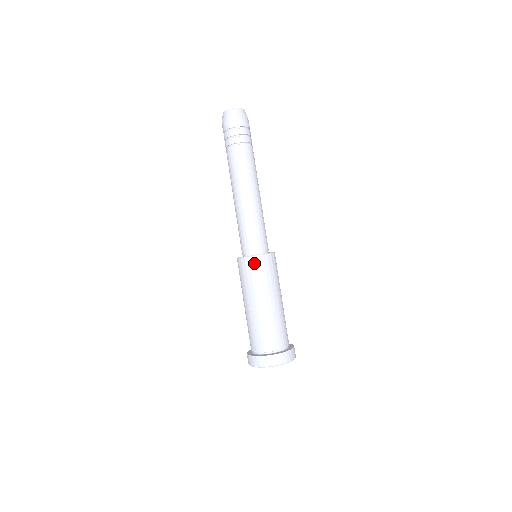
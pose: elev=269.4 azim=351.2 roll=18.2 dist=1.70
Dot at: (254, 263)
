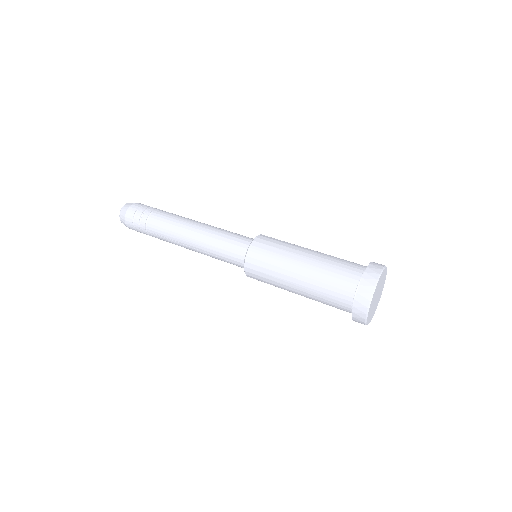
Dot at: occluded
